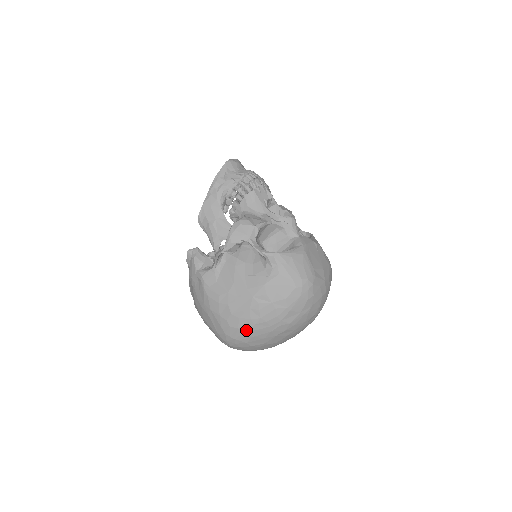
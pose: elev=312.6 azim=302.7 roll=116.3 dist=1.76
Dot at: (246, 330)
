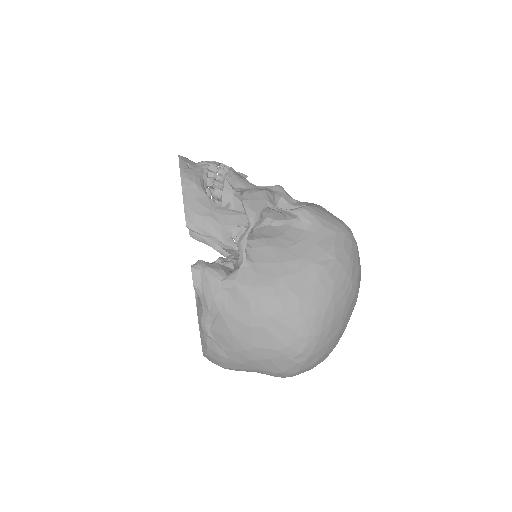
Dot at: (325, 311)
